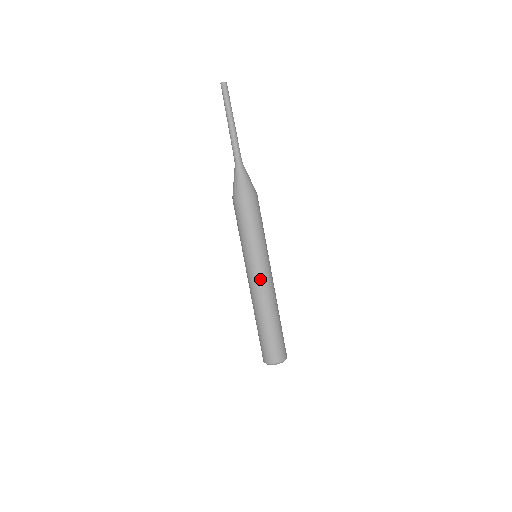
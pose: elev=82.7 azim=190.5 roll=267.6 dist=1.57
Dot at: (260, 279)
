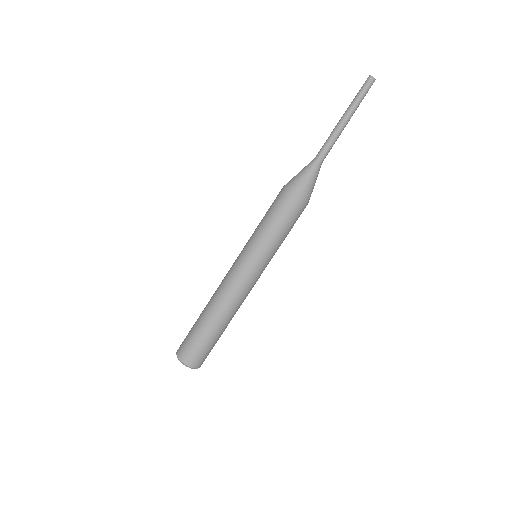
Dot at: (250, 284)
